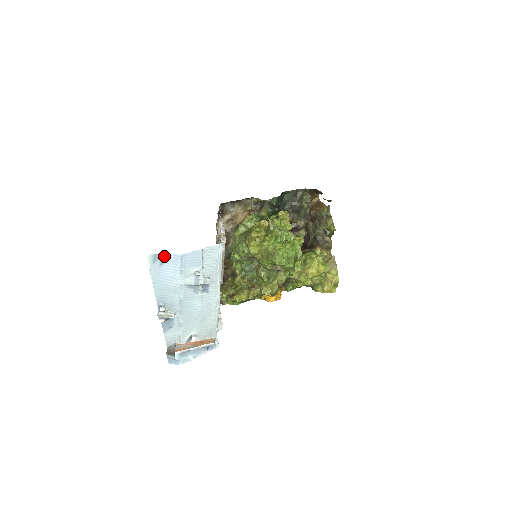
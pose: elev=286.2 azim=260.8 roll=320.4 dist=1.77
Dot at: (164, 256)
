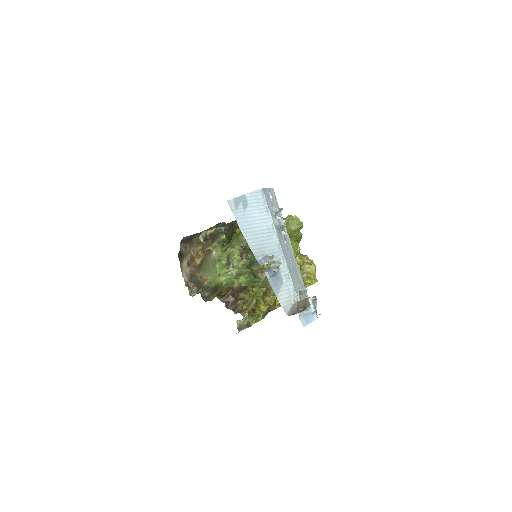
Dot at: (244, 197)
